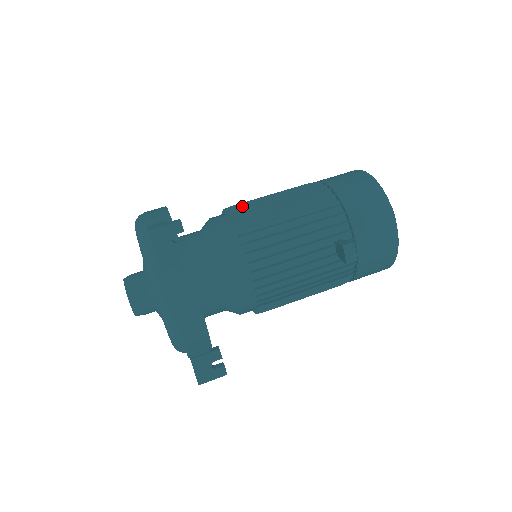
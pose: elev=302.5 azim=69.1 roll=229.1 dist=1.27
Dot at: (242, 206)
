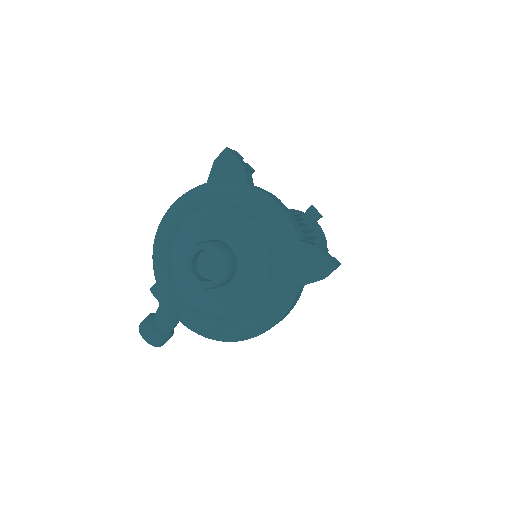
Dot at: occluded
